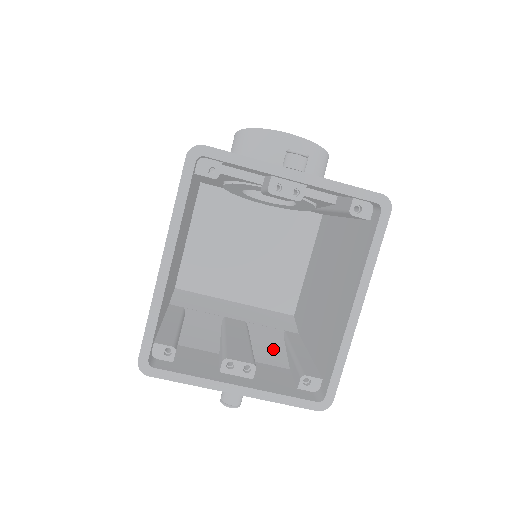
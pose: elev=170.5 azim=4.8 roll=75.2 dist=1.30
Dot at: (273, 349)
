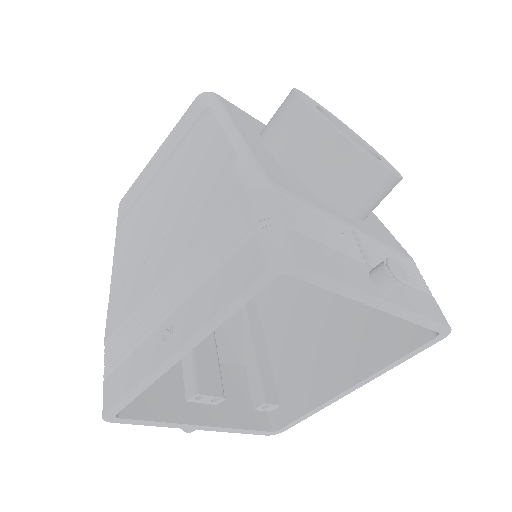
Dot at: (232, 333)
